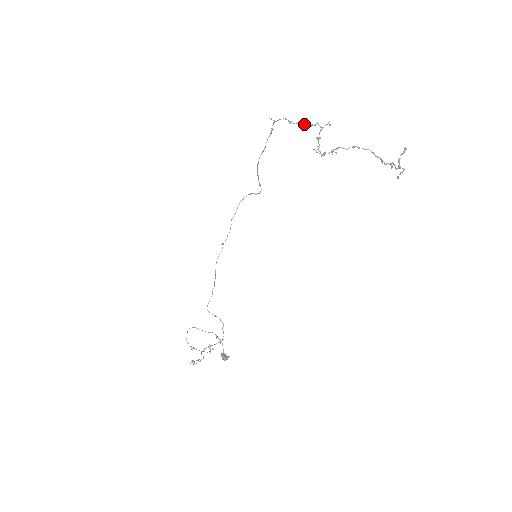
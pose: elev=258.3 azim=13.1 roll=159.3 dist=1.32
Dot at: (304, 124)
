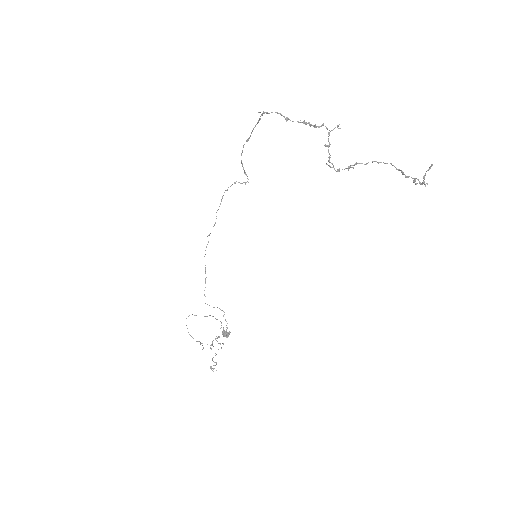
Dot at: (306, 124)
